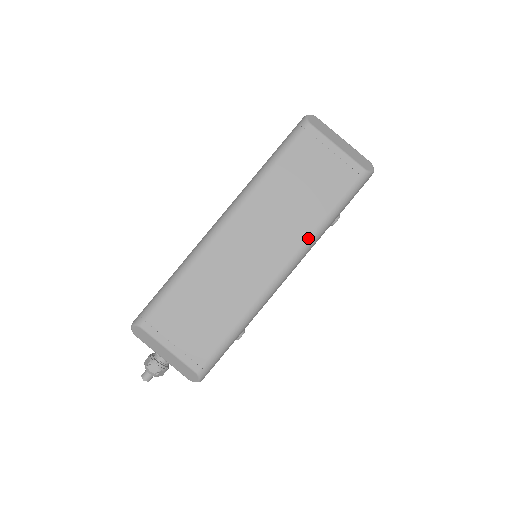
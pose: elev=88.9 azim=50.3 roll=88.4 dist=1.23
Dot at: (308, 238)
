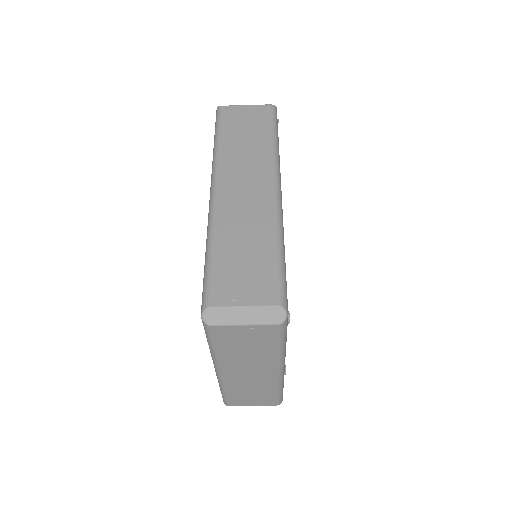
Dot at: (278, 359)
